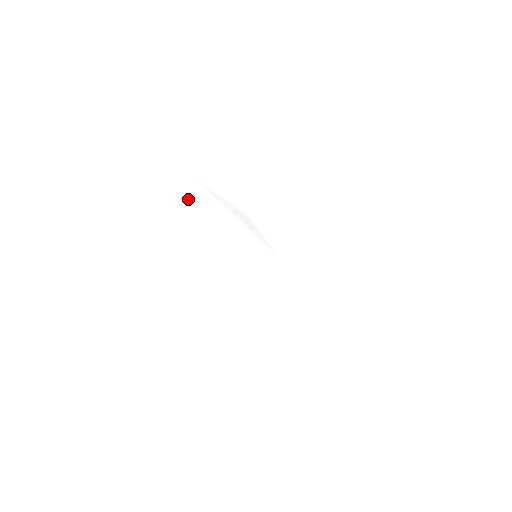
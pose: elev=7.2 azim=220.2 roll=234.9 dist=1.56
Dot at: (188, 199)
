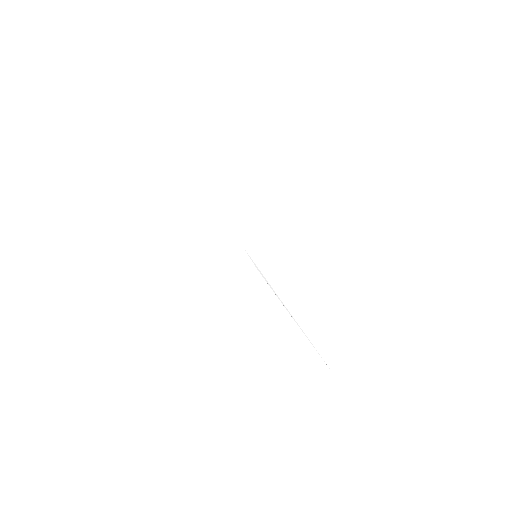
Dot at: (139, 133)
